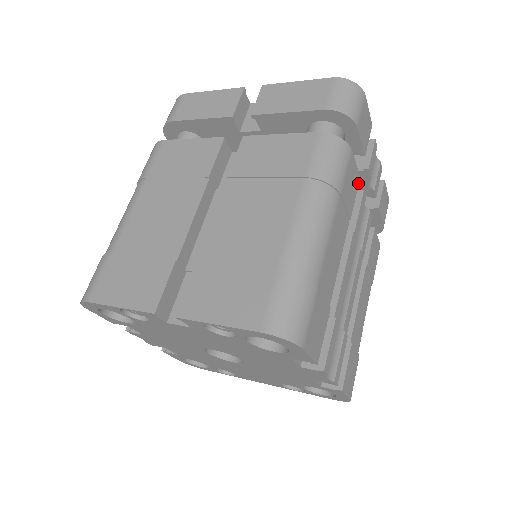
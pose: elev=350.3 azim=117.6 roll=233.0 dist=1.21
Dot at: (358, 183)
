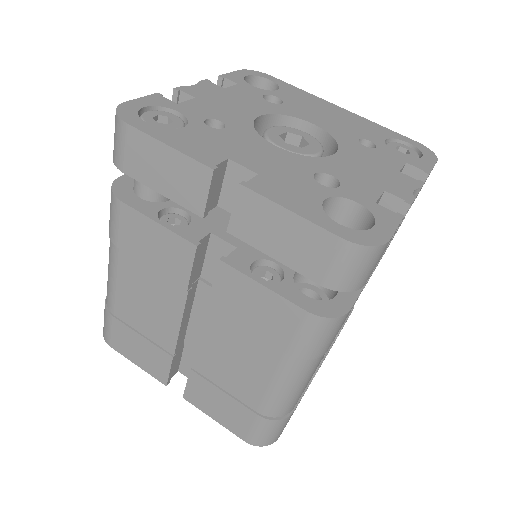
Dot at: occluded
